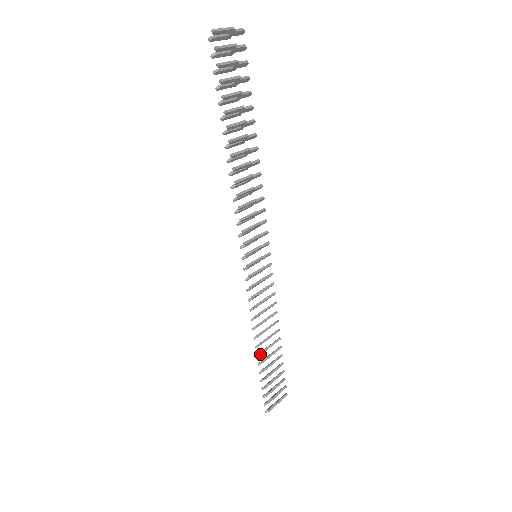
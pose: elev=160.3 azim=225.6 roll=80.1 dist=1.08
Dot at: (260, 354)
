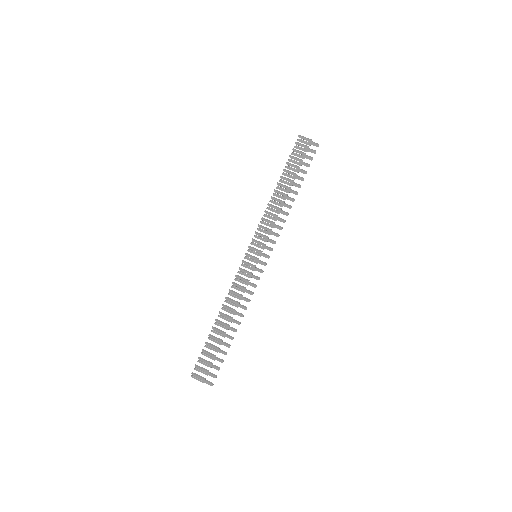
Dot at: (216, 319)
